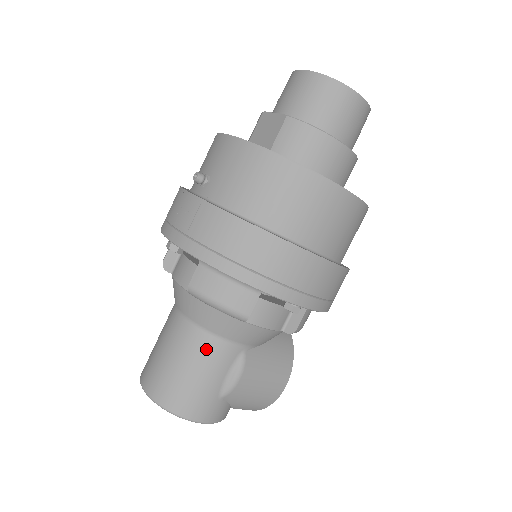
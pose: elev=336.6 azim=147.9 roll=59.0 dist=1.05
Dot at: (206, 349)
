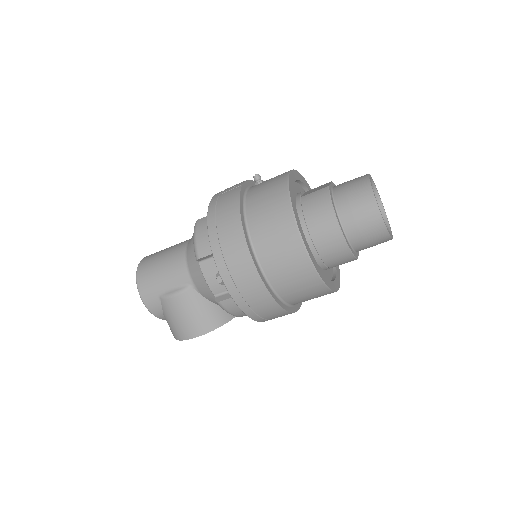
Dot at: (177, 263)
